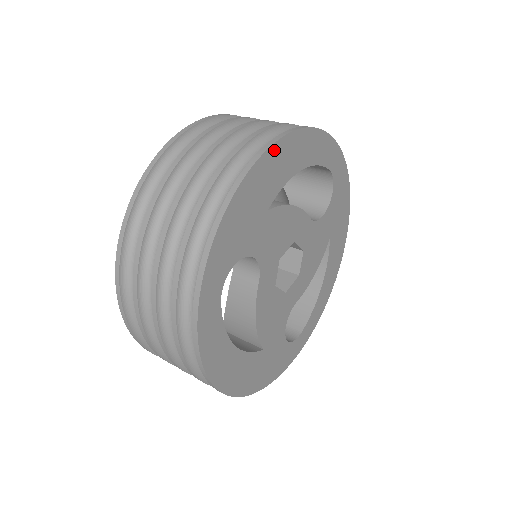
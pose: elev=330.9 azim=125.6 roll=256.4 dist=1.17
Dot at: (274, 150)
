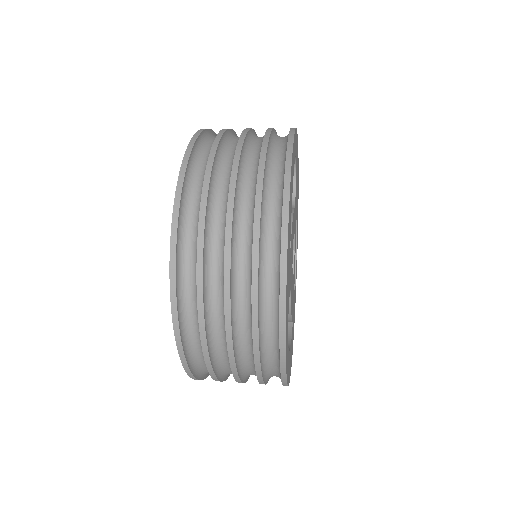
Dot at: (289, 215)
